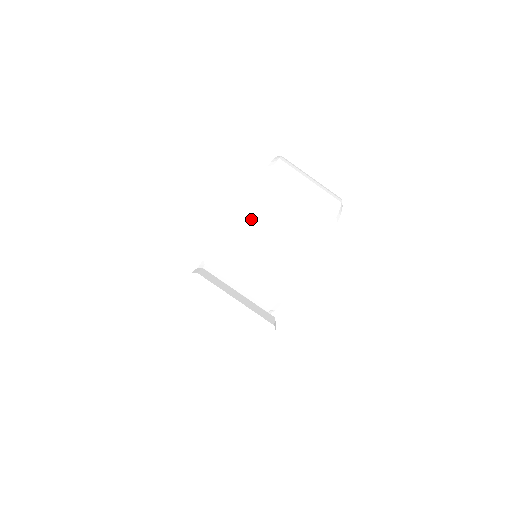
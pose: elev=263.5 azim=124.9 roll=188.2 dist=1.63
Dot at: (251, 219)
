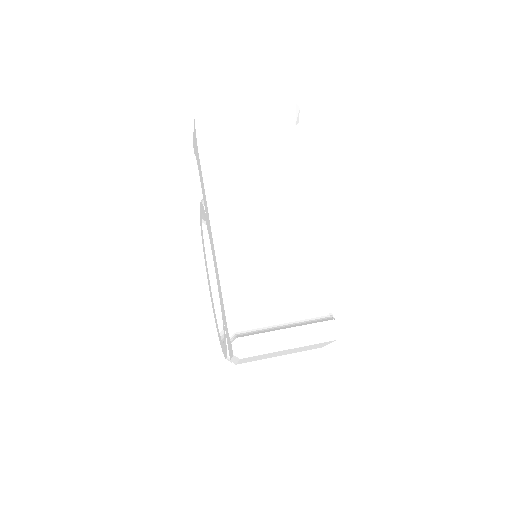
Dot at: occluded
